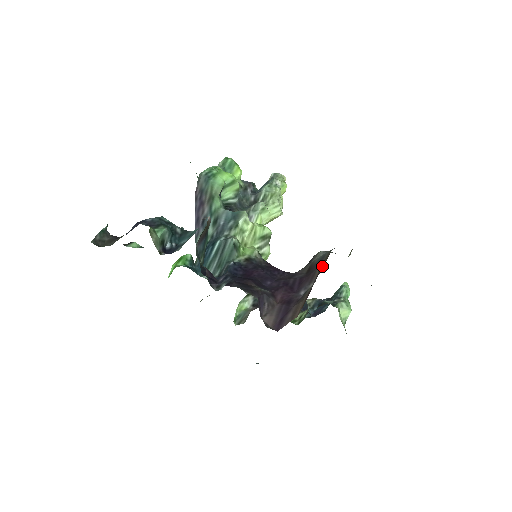
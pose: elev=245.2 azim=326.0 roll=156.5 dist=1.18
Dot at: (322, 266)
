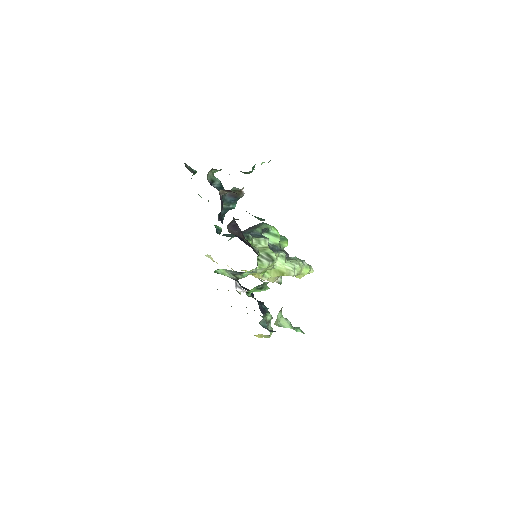
Dot at: occluded
